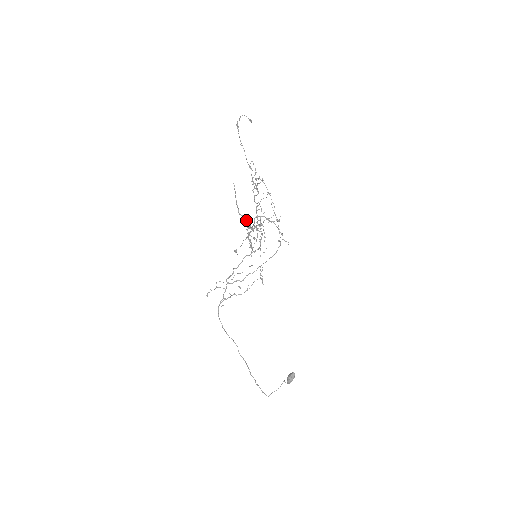
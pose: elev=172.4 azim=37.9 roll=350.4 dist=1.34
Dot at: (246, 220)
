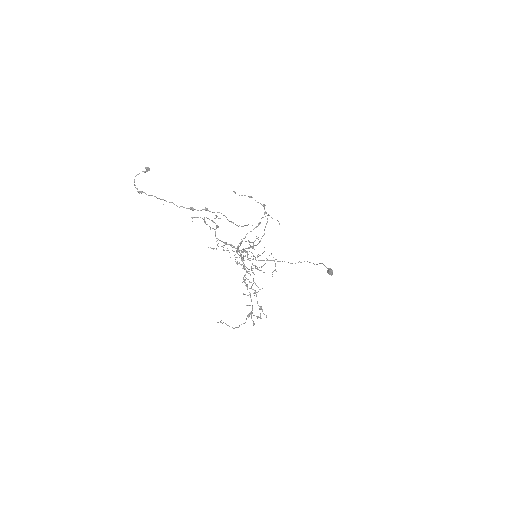
Dot at: occluded
